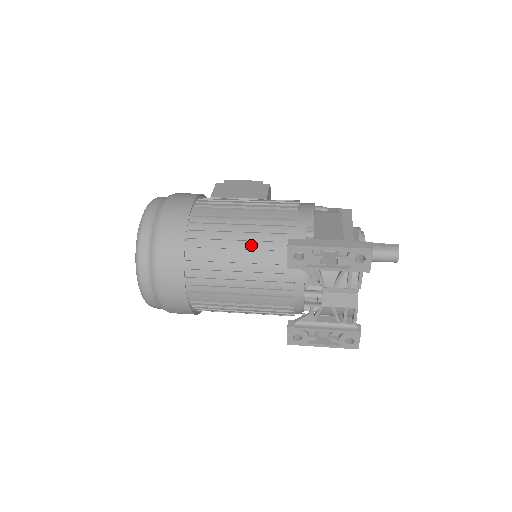
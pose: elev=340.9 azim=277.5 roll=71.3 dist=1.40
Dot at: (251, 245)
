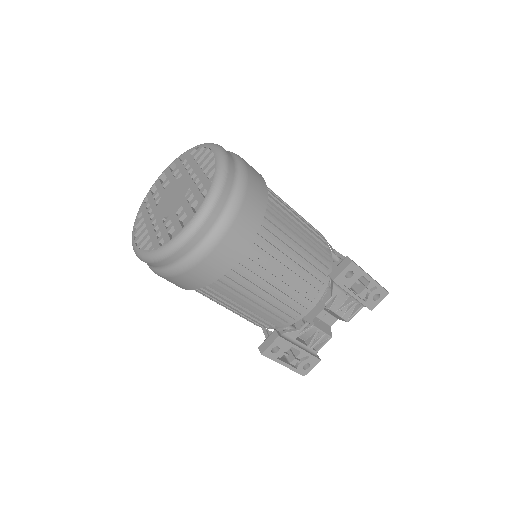
Dot at: (306, 245)
